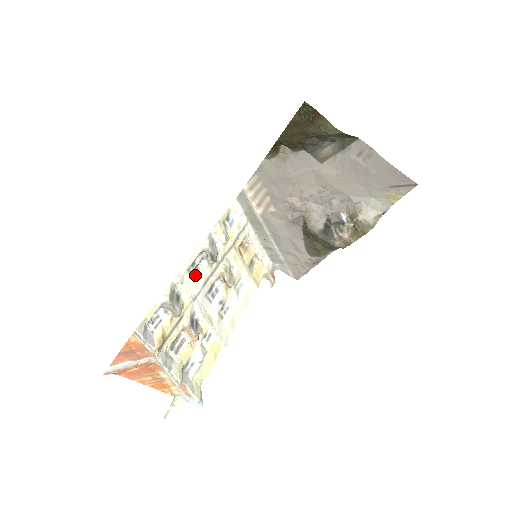
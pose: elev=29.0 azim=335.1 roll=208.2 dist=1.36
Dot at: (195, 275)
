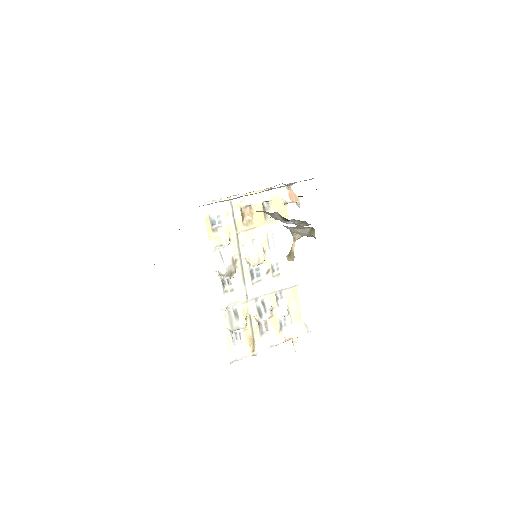
Dot at: (232, 286)
